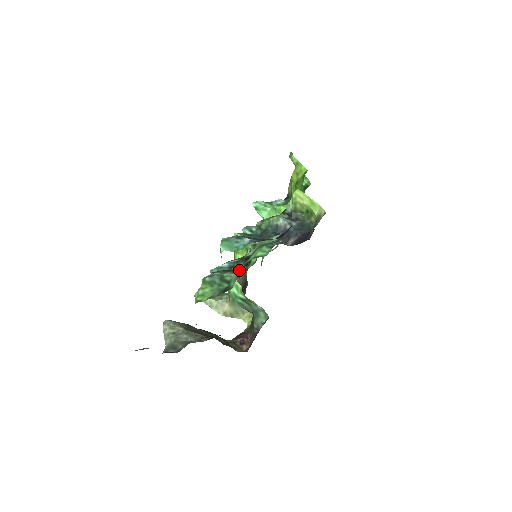
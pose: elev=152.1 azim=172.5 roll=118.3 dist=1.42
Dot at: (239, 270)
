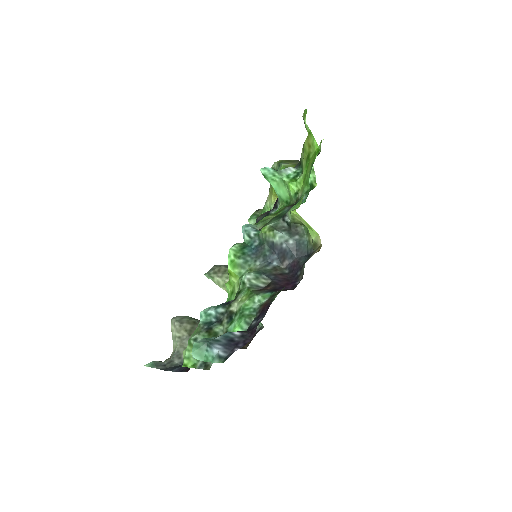
Dot at: occluded
